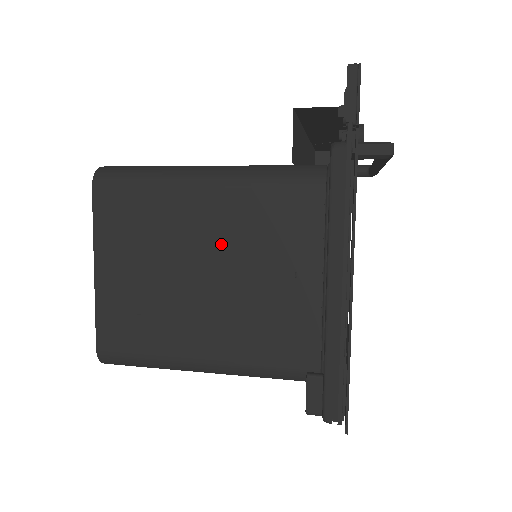
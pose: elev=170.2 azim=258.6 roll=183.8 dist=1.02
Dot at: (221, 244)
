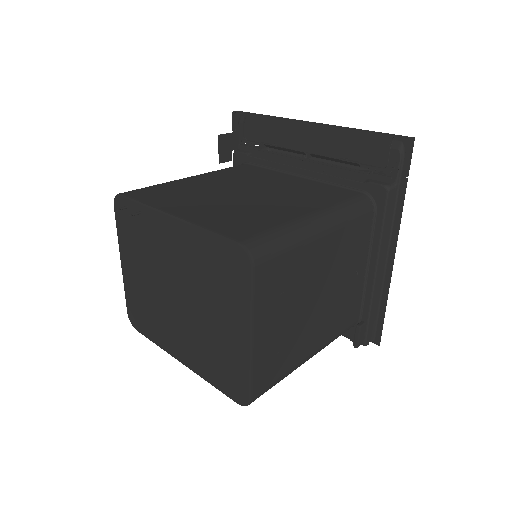
Dot at: (328, 272)
